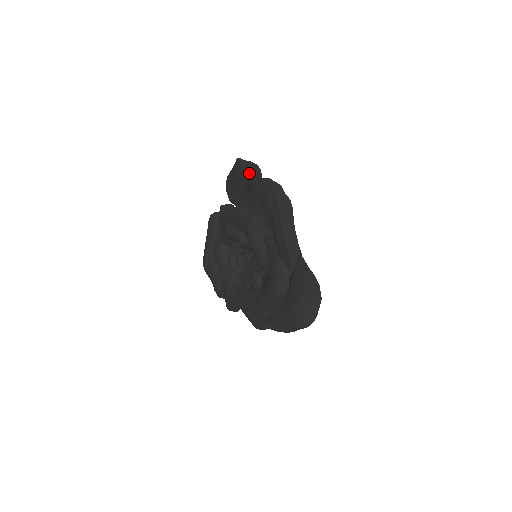
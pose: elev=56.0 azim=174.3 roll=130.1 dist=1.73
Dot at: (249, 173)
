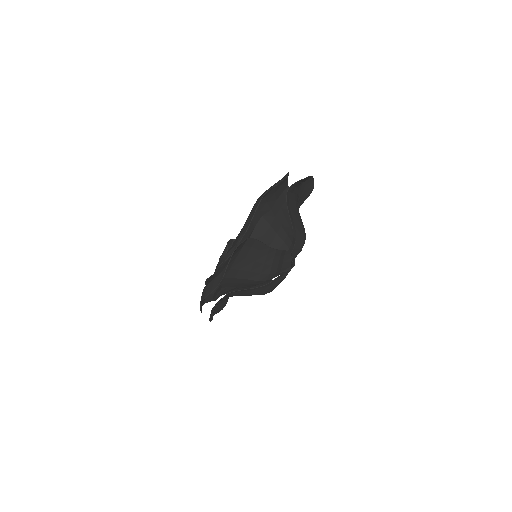
Dot at: (300, 182)
